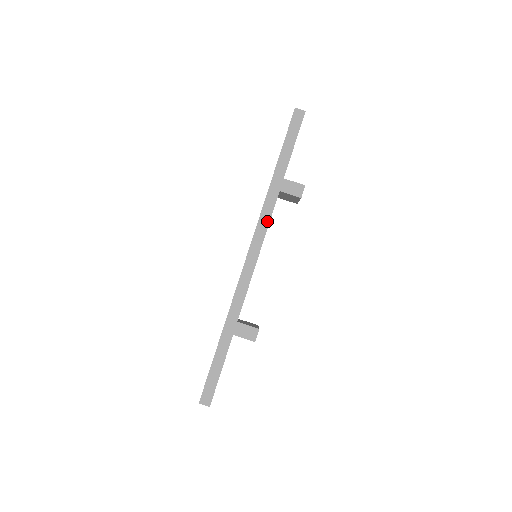
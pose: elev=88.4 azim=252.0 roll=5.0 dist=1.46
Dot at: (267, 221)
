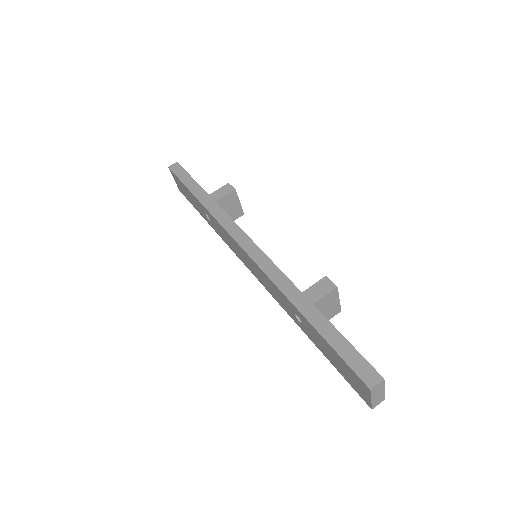
Dot at: (230, 222)
